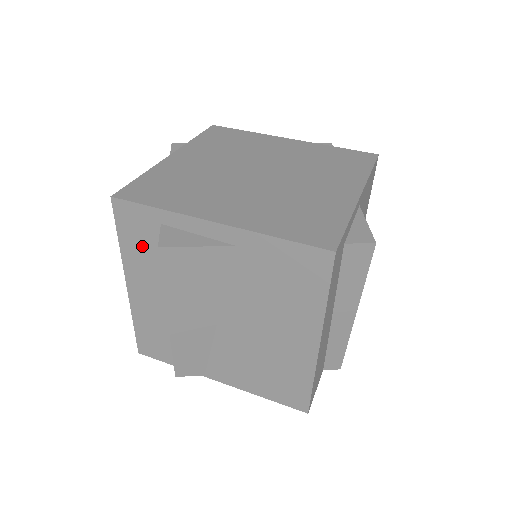
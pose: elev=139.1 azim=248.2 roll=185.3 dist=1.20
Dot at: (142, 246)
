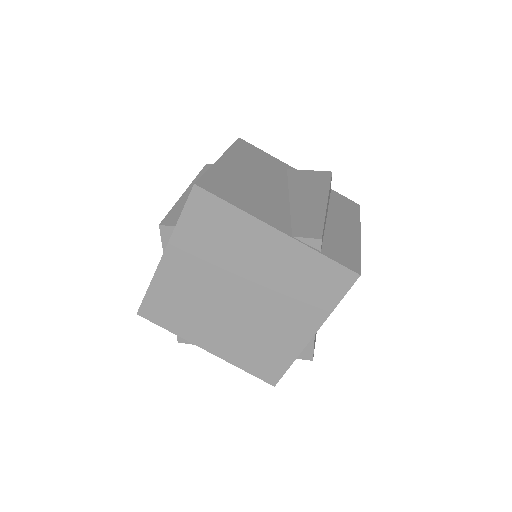
Dot at: occluded
